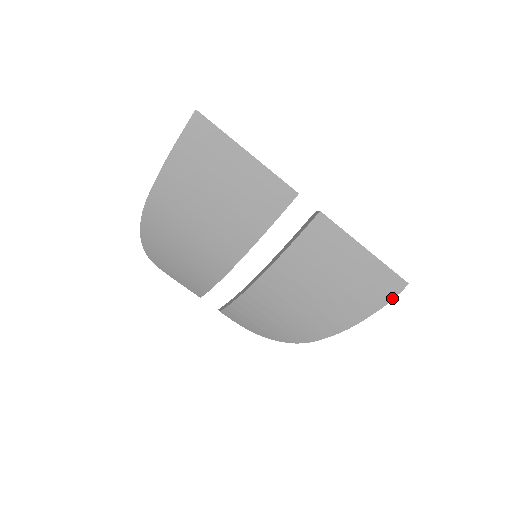
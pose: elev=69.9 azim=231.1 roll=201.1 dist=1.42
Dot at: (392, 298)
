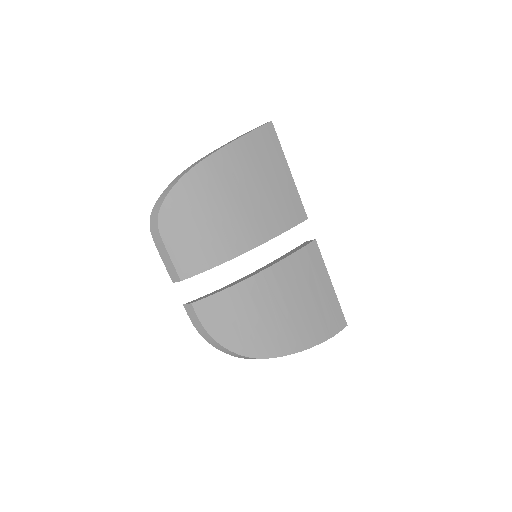
Dot at: (336, 333)
